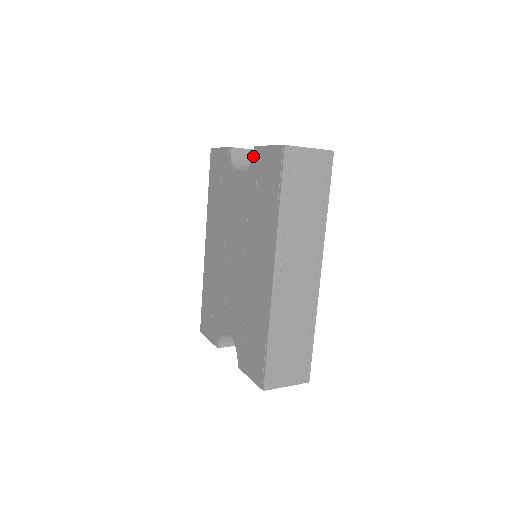
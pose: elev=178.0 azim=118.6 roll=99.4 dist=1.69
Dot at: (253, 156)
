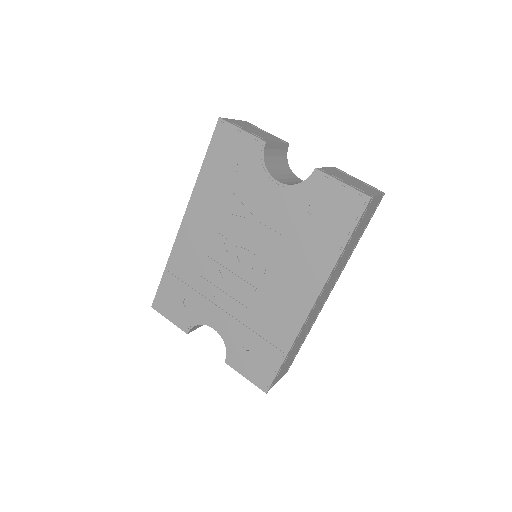
Dot at: (311, 178)
